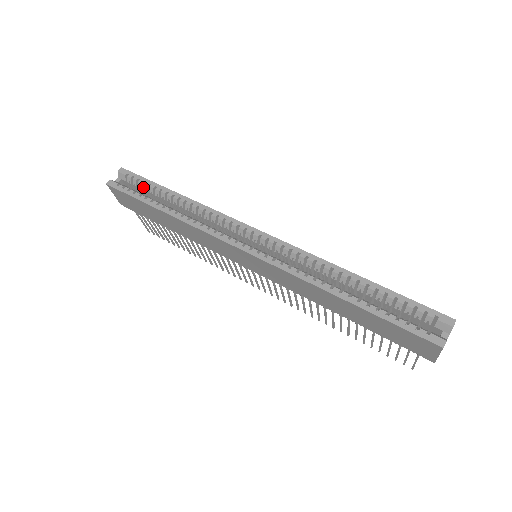
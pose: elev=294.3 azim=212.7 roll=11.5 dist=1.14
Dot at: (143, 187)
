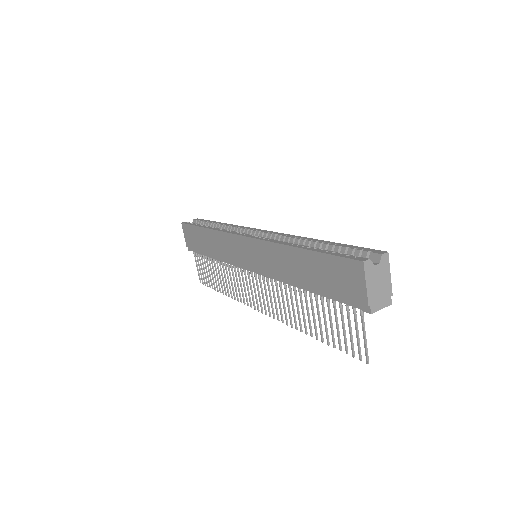
Dot at: occluded
